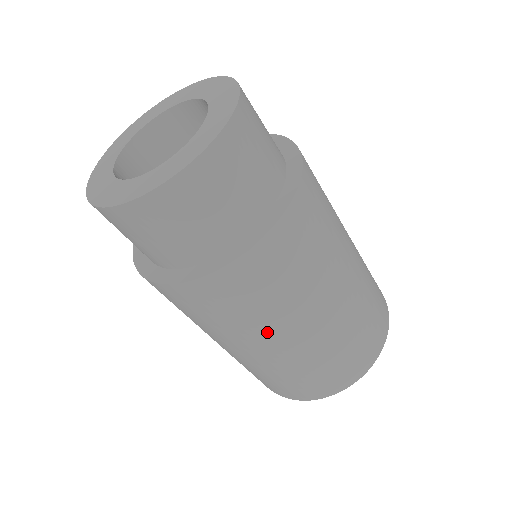
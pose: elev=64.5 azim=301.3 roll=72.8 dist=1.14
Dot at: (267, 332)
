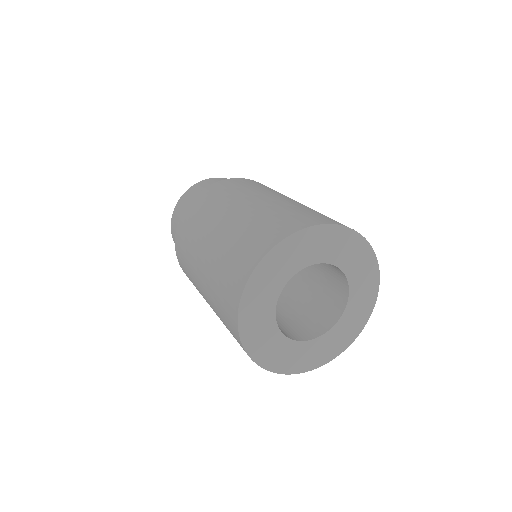
Dot at: (227, 206)
